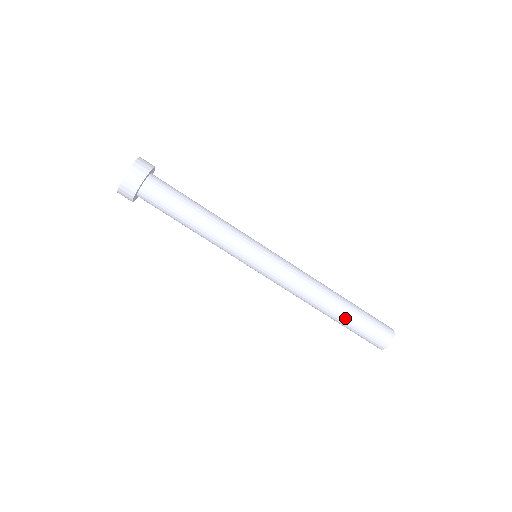
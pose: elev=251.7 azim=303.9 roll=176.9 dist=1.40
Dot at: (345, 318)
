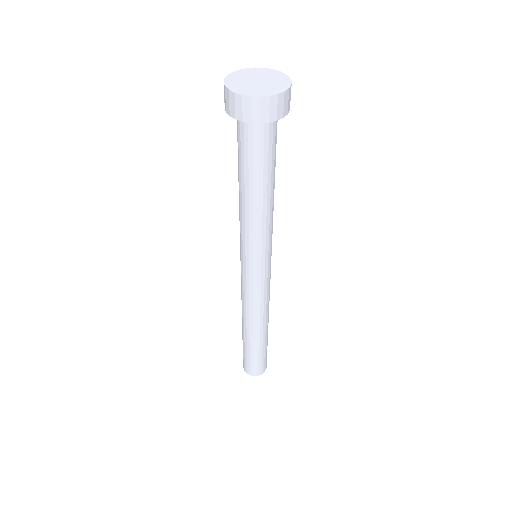
Dot at: (259, 345)
